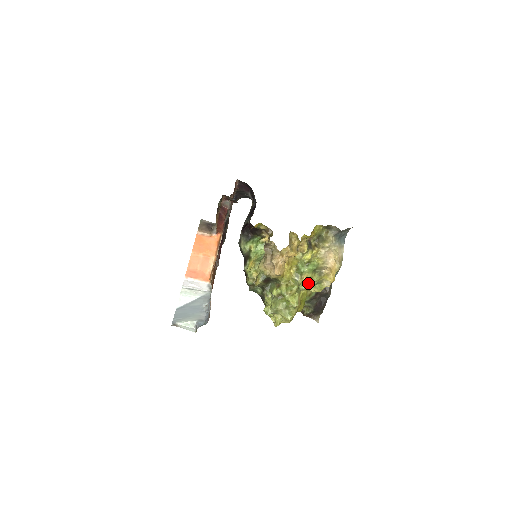
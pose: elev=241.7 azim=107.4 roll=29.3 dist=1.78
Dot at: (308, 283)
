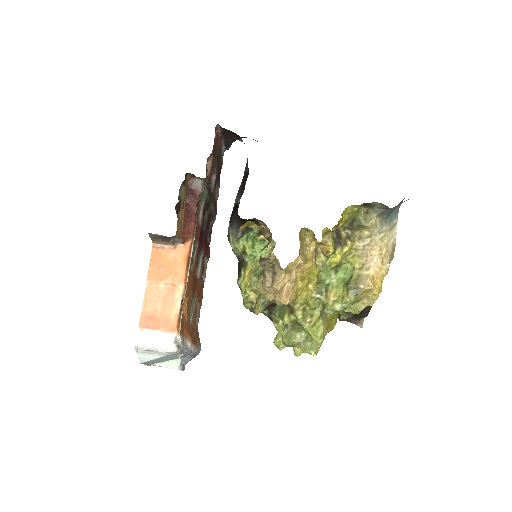
Dot at: (337, 308)
